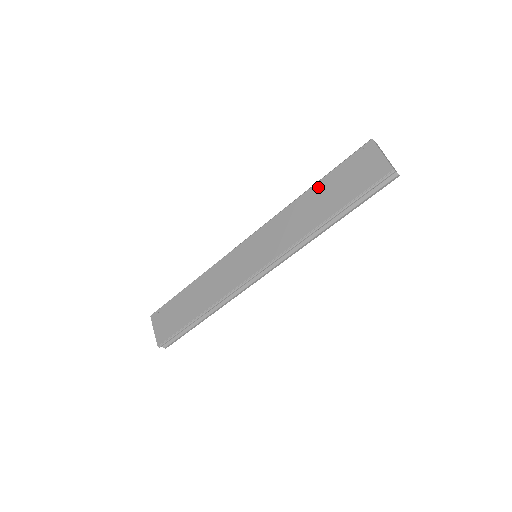
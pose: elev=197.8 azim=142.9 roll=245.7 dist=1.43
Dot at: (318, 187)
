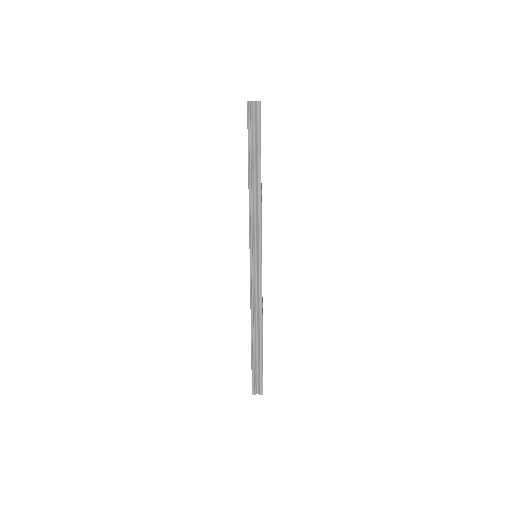
Dot at: occluded
